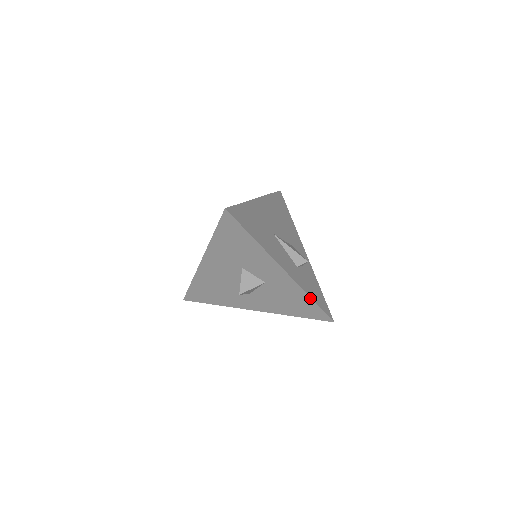
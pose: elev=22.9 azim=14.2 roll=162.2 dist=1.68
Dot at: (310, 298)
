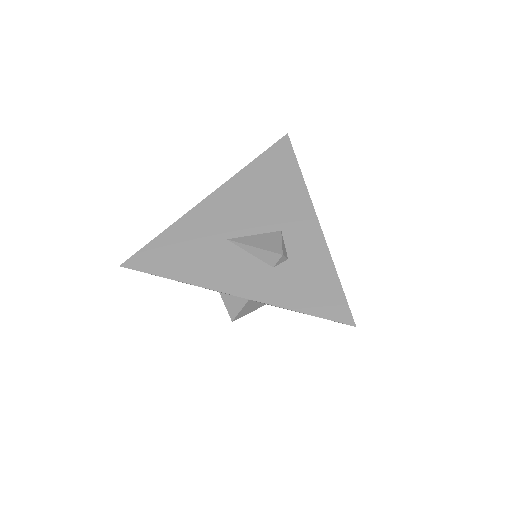
Dot at: (292, 310)
